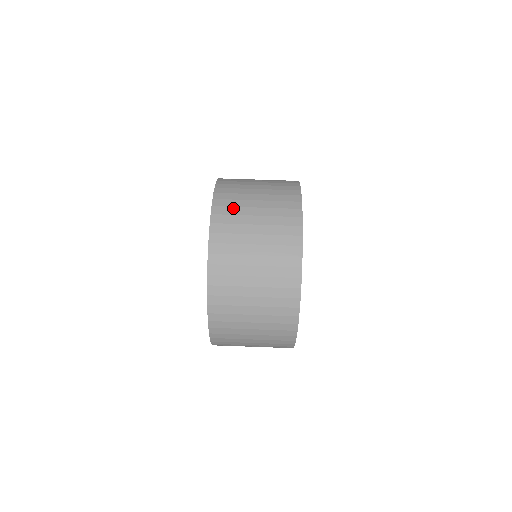
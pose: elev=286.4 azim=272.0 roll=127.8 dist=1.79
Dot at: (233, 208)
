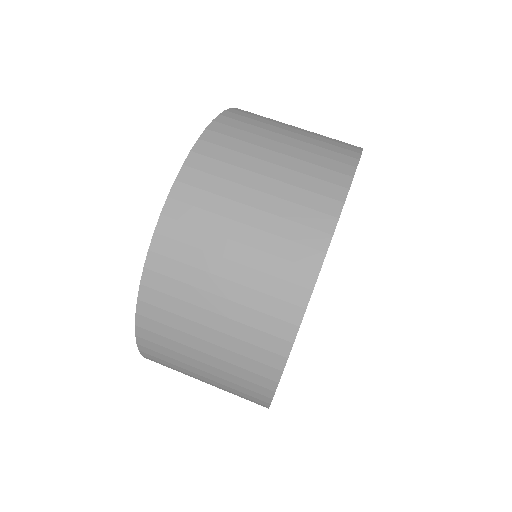
Dot at: (178, 284)
